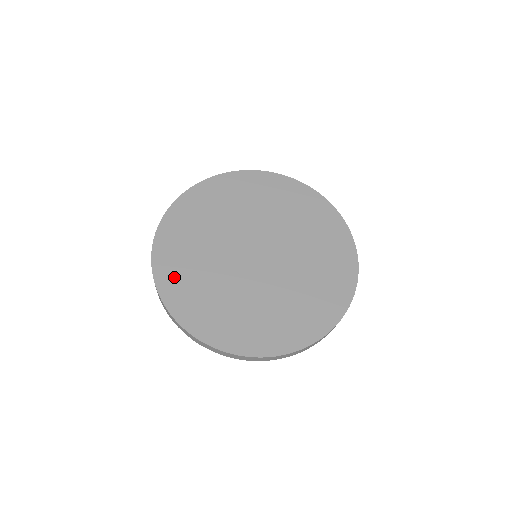
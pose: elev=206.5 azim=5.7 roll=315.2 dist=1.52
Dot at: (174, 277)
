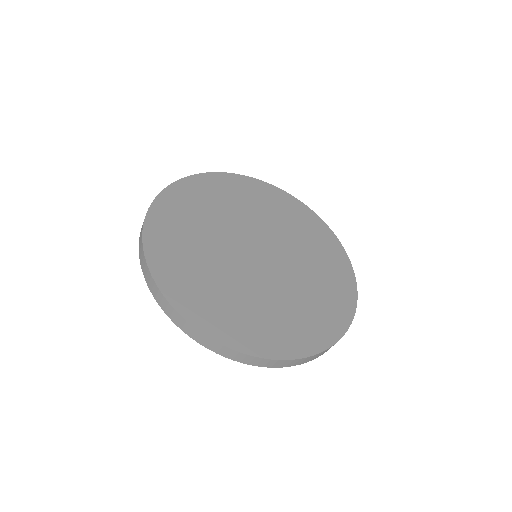
Dot at: (174, 270)
